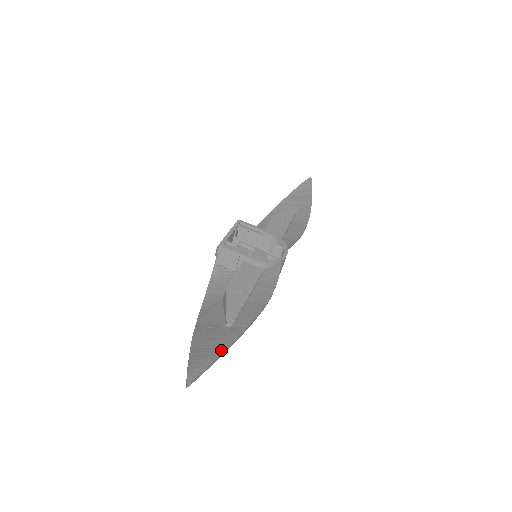
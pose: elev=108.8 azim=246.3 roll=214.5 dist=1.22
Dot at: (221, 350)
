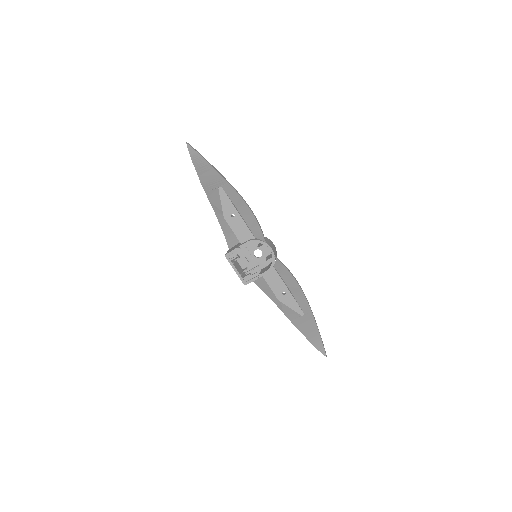
Dot at: (318, 333)
